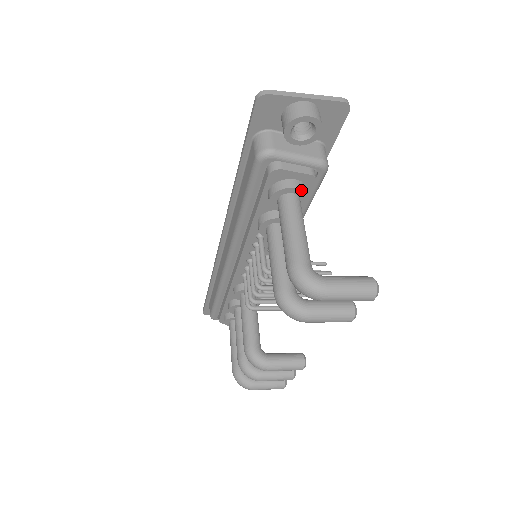
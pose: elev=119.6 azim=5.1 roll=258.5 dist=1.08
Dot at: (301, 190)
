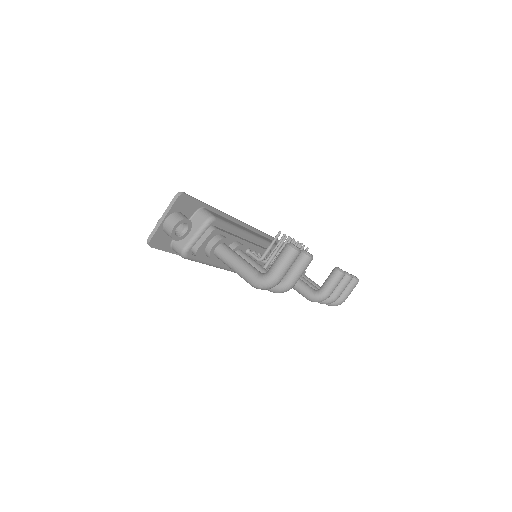
Dot at: (217, 243)
